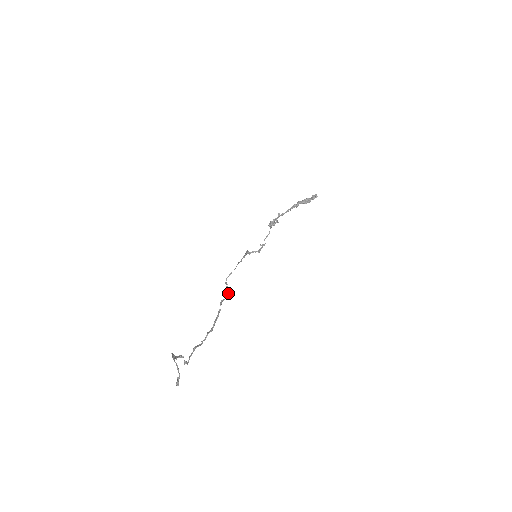
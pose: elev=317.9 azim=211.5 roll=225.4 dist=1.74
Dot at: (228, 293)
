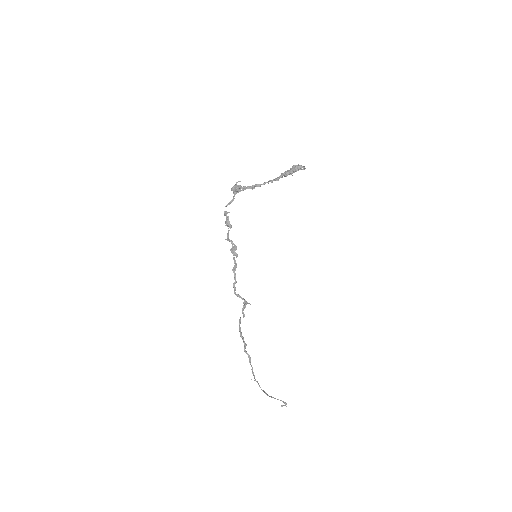
Dot at: (245, 304)
